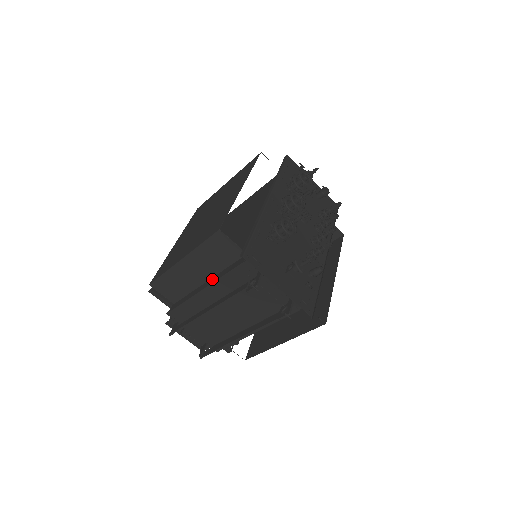
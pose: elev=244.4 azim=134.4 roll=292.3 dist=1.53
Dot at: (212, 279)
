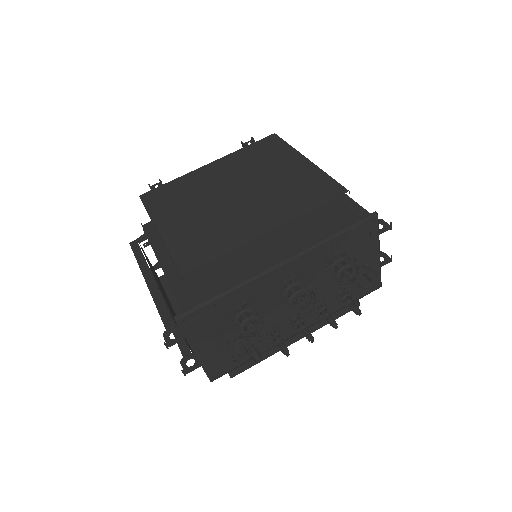
Dot at: (172, 269)
